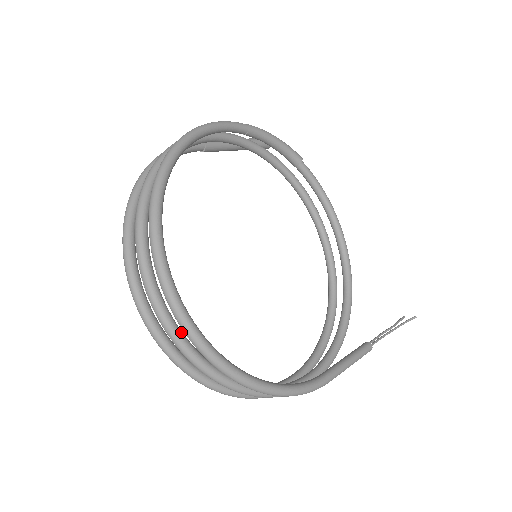
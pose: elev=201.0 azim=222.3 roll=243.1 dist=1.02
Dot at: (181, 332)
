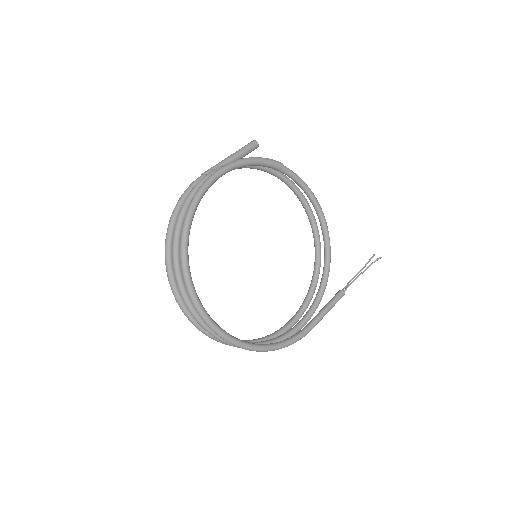
Dot at: occluded
